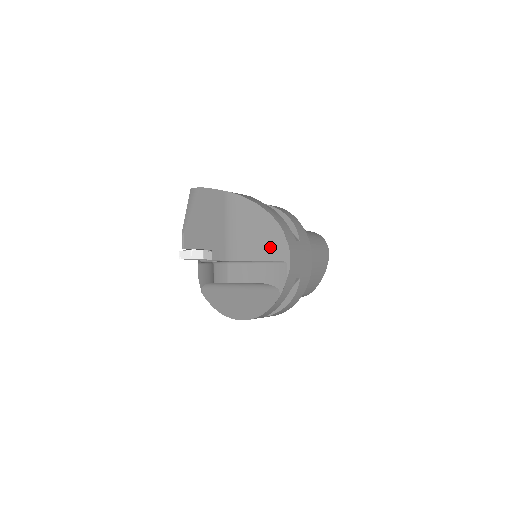
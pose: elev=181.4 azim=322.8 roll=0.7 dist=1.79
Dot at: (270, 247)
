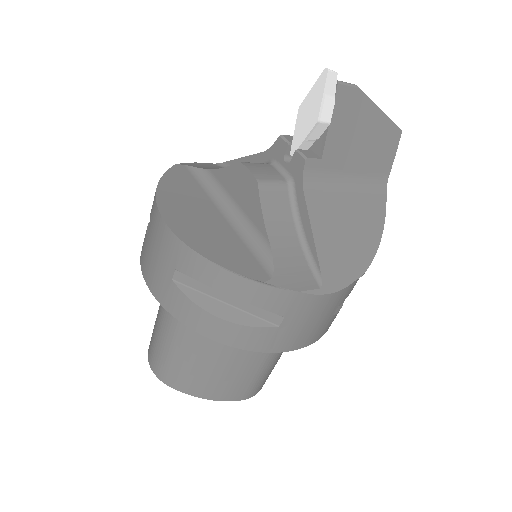
Dot at: (336, 254)
